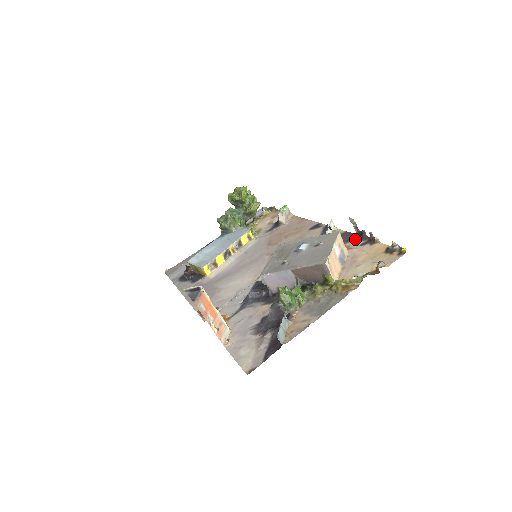
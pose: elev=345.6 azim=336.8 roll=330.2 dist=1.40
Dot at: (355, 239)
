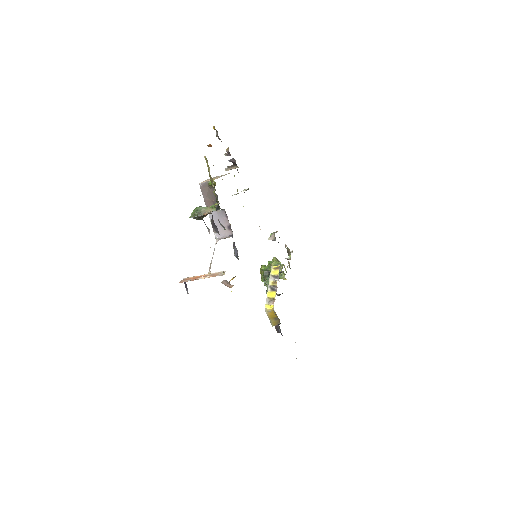
Dot at: (237, 169)
